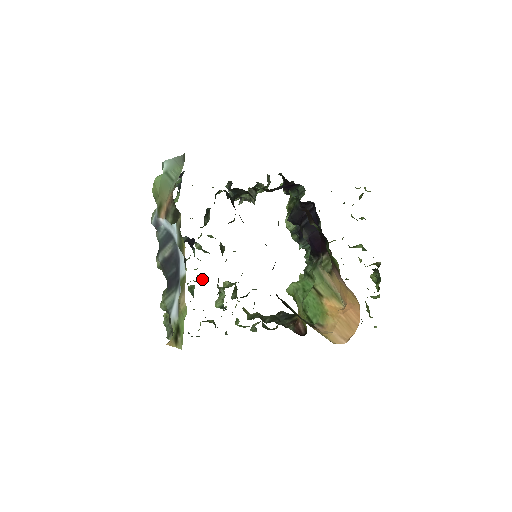
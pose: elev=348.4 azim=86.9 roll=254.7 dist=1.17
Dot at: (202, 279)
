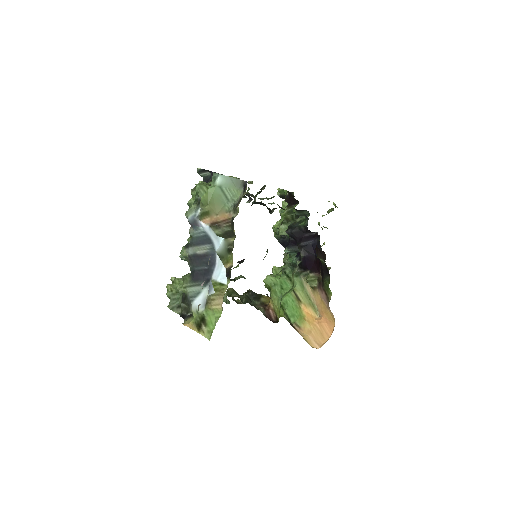
Dot at: occluded
